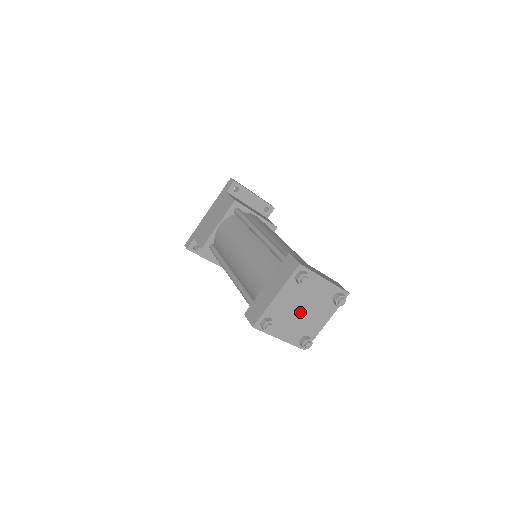
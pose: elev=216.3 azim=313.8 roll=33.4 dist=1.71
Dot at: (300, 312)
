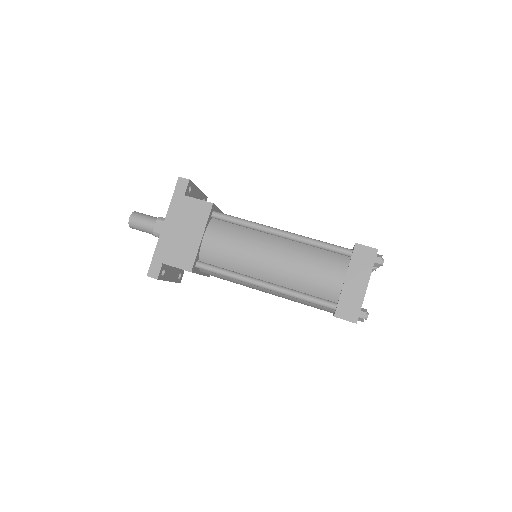
Dot at: occluded
